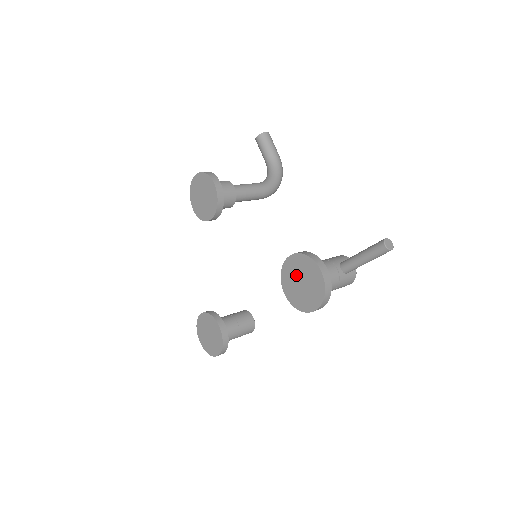
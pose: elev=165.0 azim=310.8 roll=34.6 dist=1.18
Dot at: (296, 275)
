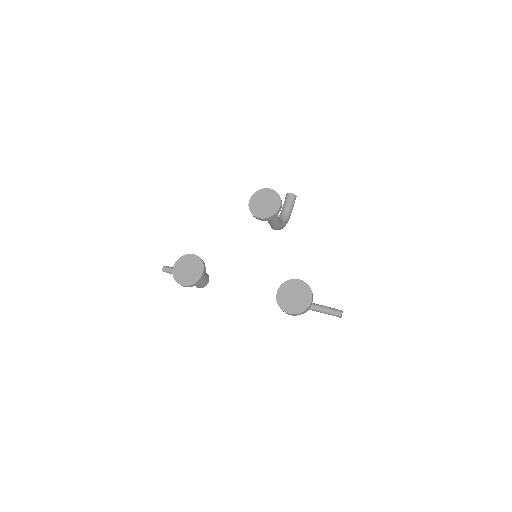
Dot at: (294, 290)
